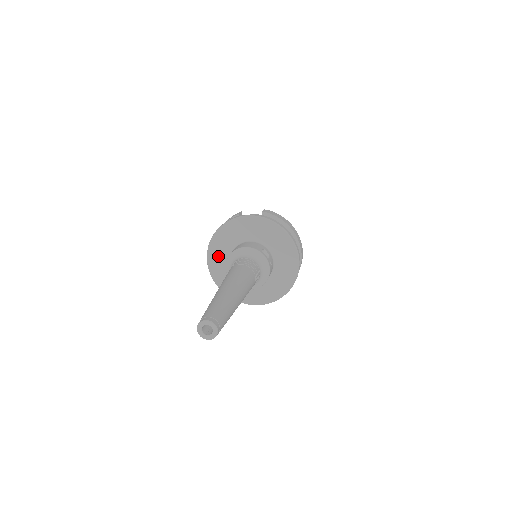
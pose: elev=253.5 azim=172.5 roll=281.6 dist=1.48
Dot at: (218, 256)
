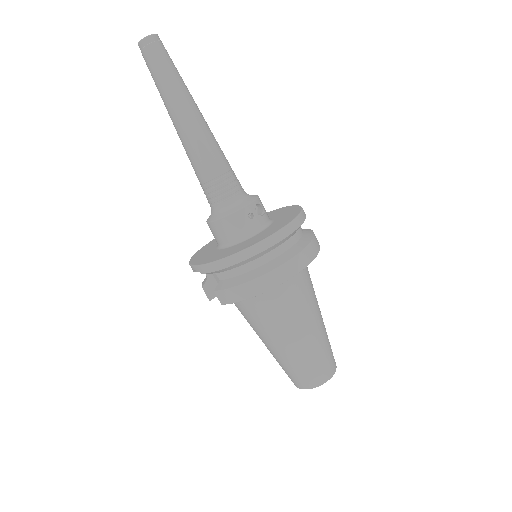
Dot at: occluded
